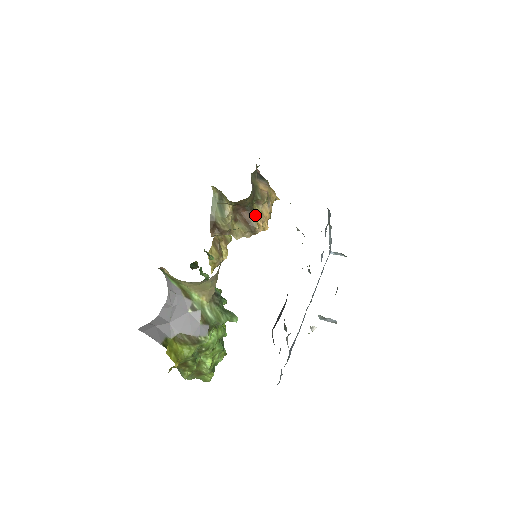
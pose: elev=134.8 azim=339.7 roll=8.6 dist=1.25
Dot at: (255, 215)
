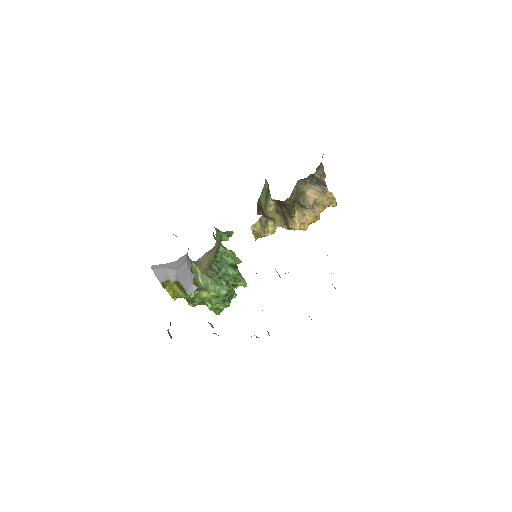
Dot at: (293, 216)
